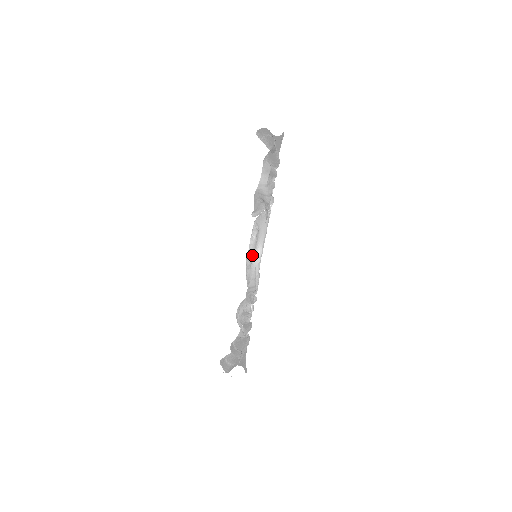
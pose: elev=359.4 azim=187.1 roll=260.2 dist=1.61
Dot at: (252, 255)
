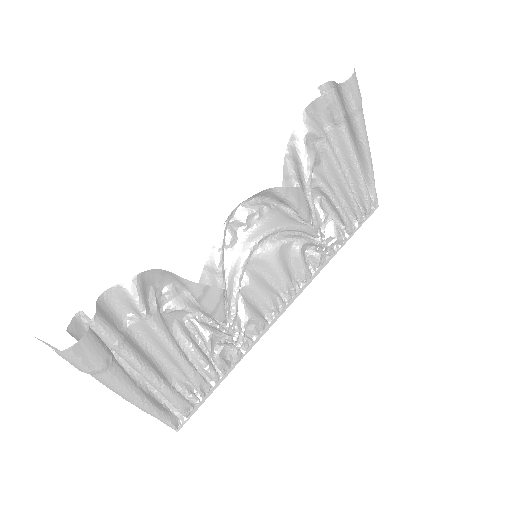
Dot at: (242, 232)
